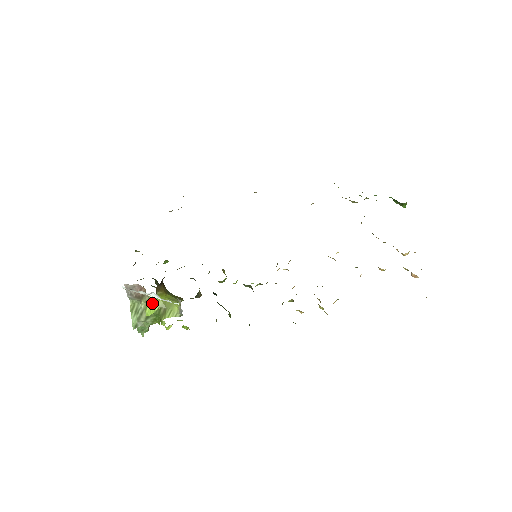
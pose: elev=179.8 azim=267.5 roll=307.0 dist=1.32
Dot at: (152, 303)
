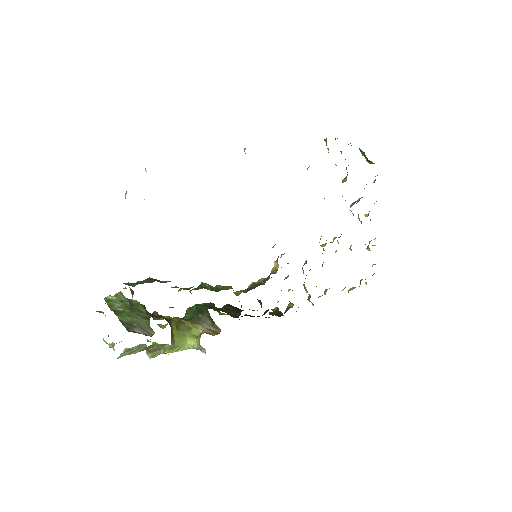
Dot at: (163, 351)
